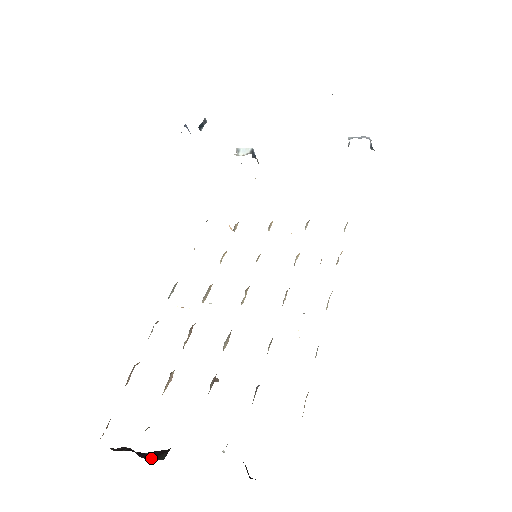
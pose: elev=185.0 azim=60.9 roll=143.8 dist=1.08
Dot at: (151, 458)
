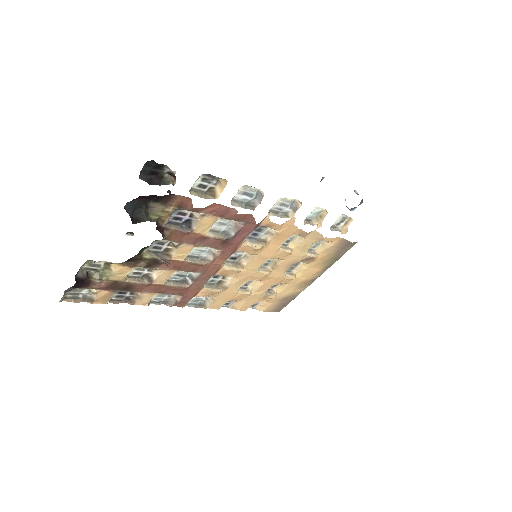
Dot at: occluded
